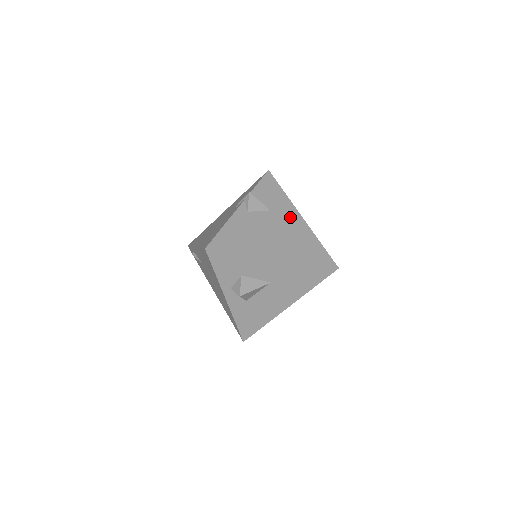
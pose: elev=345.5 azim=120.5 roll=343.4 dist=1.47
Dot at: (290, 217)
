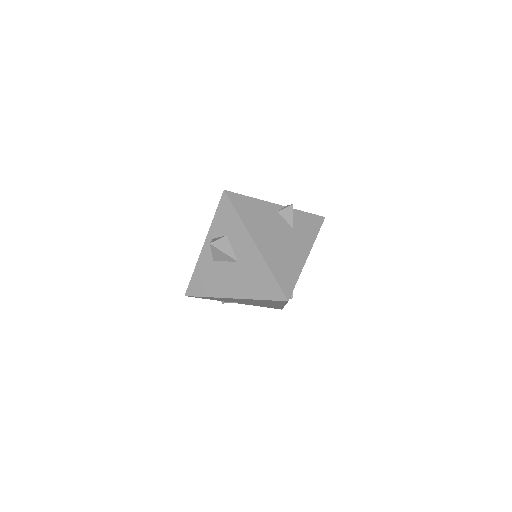
Dot at: (300, 246)
